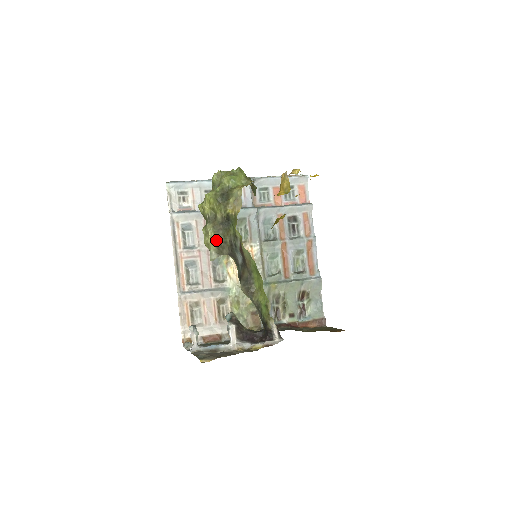
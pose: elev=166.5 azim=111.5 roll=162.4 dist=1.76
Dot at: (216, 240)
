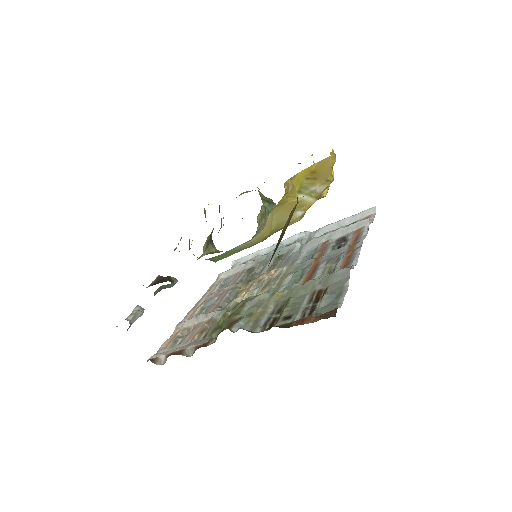
Dot at: (208, 239)
